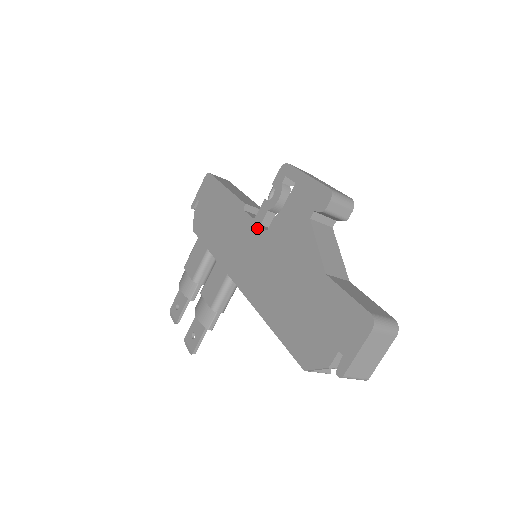
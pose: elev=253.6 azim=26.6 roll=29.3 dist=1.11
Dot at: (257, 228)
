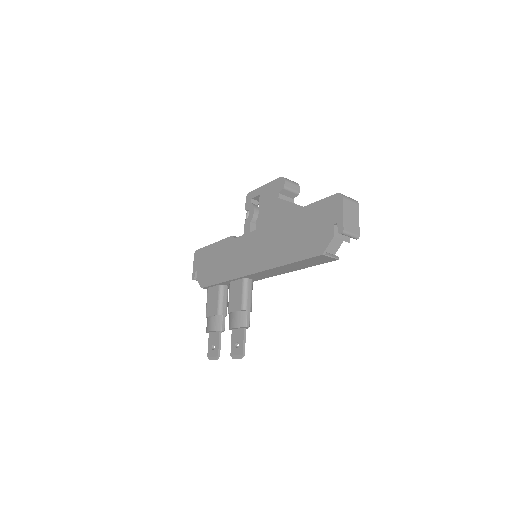
Dot at: (249, 235)
